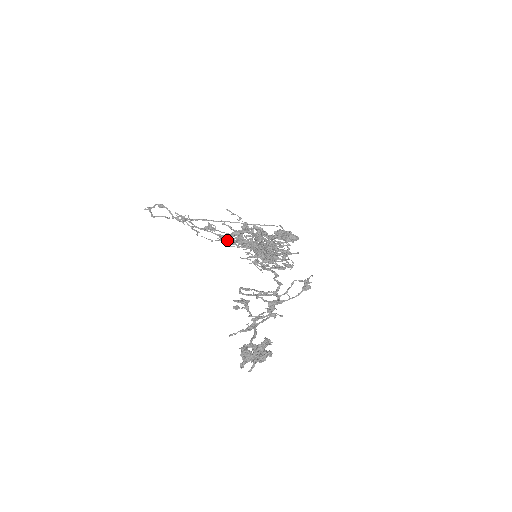
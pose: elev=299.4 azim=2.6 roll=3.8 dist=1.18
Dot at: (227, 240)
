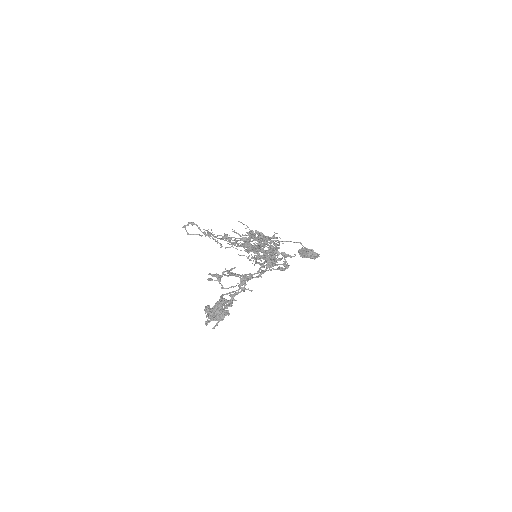
Dot at: (235, 244)
